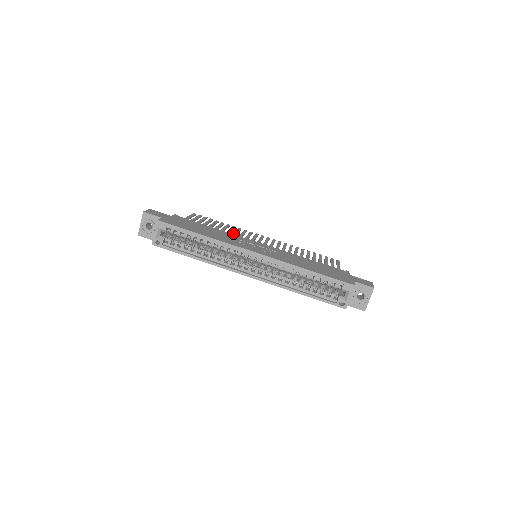
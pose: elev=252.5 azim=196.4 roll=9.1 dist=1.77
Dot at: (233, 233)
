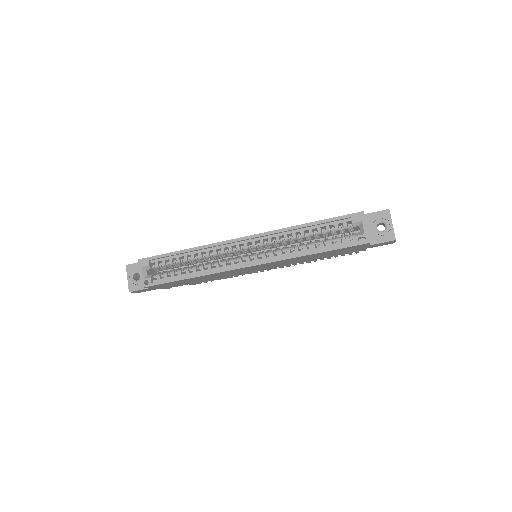
Dot at: occluded
